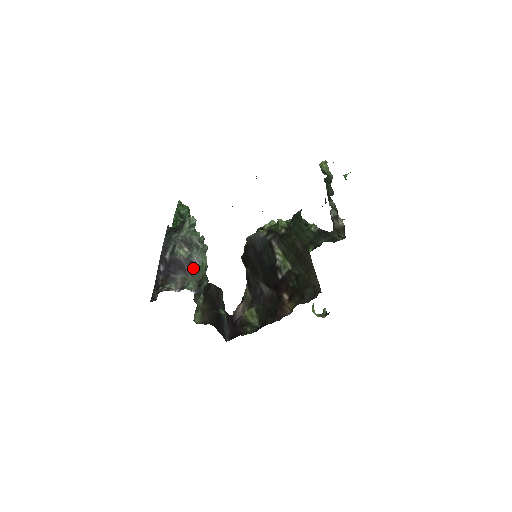
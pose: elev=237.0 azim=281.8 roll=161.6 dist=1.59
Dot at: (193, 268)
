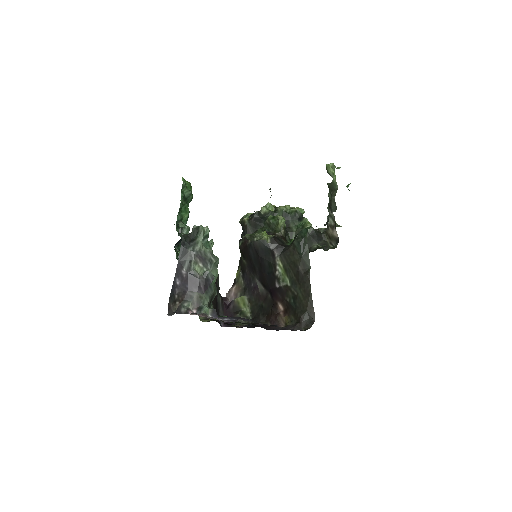
Dot at: (207, 286)
